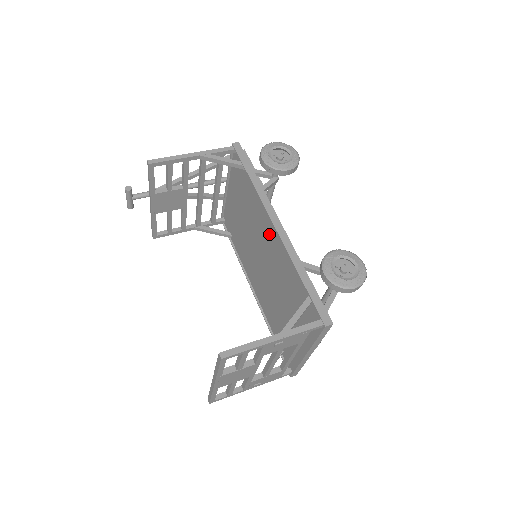
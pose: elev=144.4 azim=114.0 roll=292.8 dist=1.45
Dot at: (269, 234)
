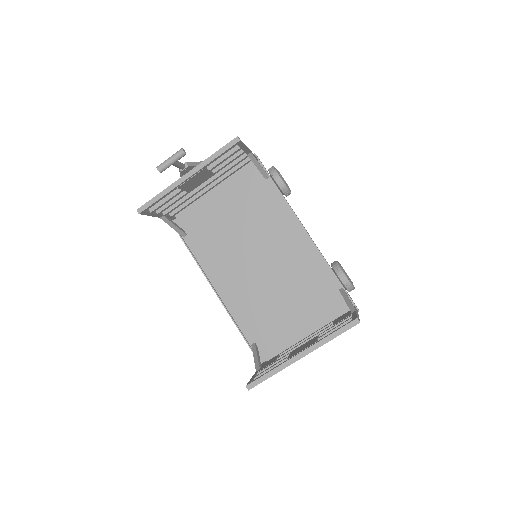
Dot at: (288, 238)
